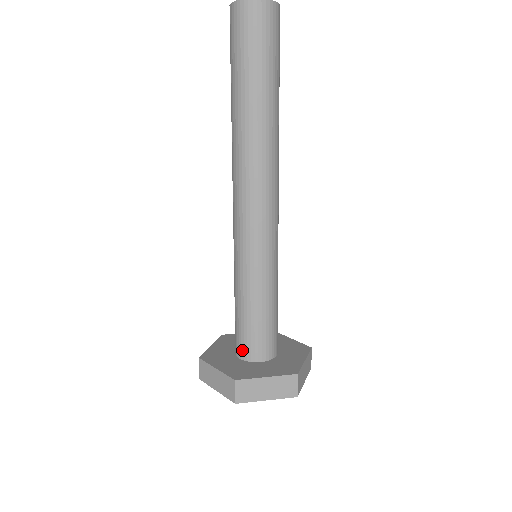
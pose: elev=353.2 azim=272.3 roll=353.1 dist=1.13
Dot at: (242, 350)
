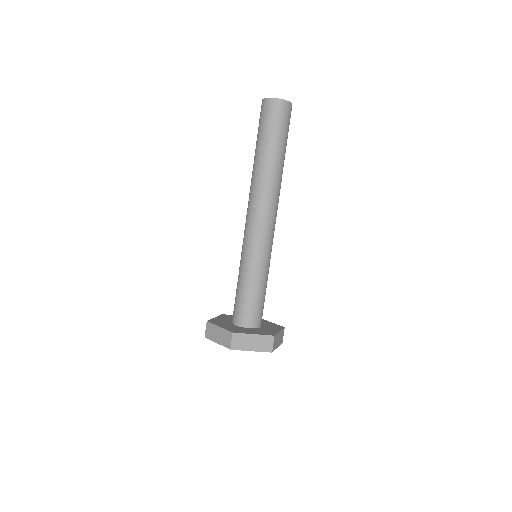
Dot at: occluded
